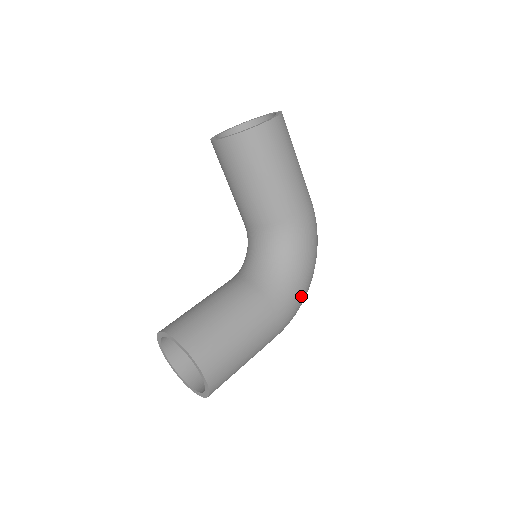
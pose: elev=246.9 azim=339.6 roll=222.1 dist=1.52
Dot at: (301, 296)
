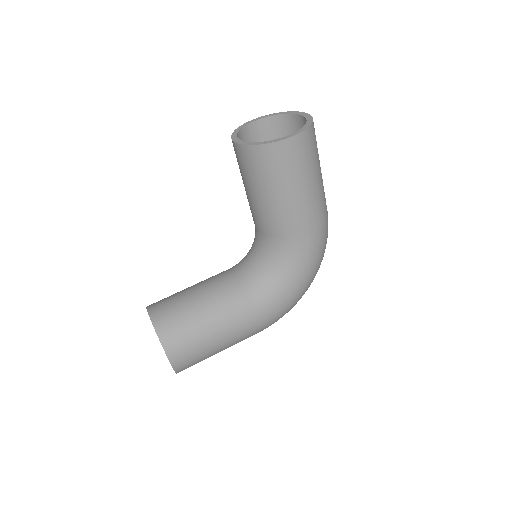
Dot at: (289, 306)
